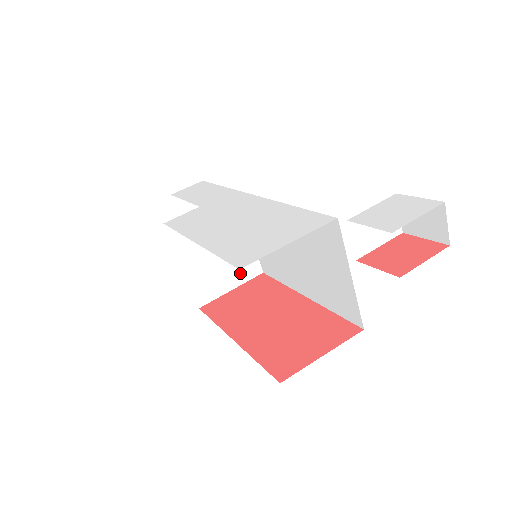
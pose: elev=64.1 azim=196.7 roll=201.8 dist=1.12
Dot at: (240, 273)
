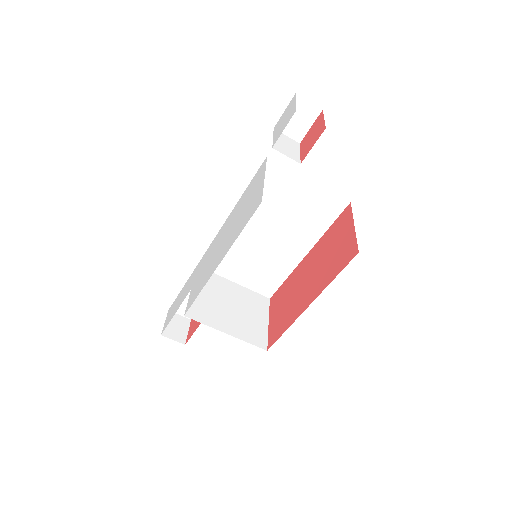
Dot at: (259, 310)
